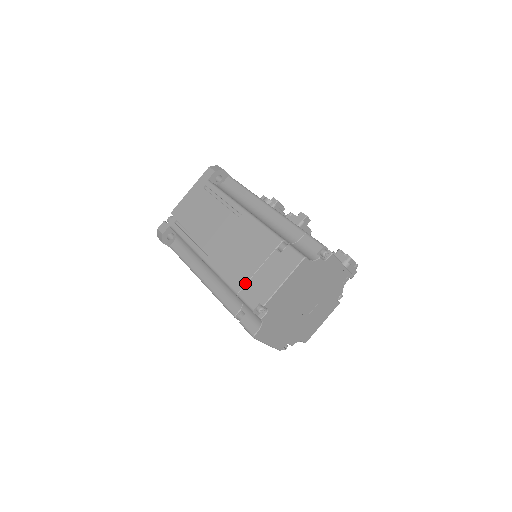
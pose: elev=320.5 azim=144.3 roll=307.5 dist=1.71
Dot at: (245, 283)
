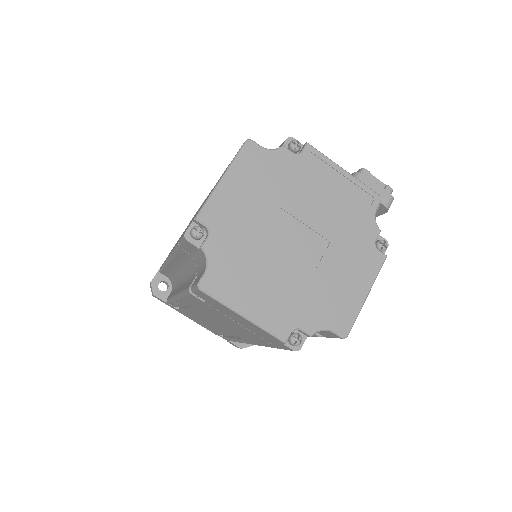
Dot at: occluded
